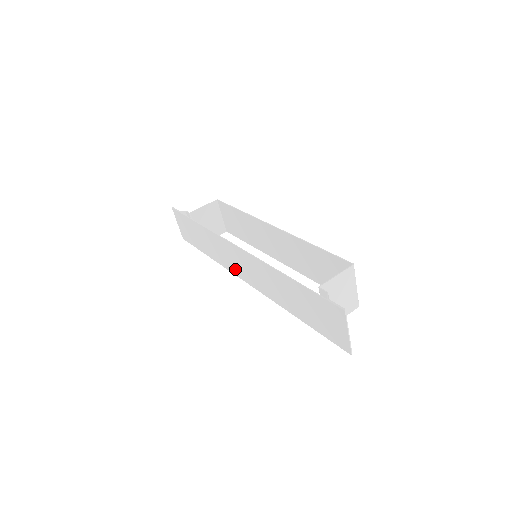
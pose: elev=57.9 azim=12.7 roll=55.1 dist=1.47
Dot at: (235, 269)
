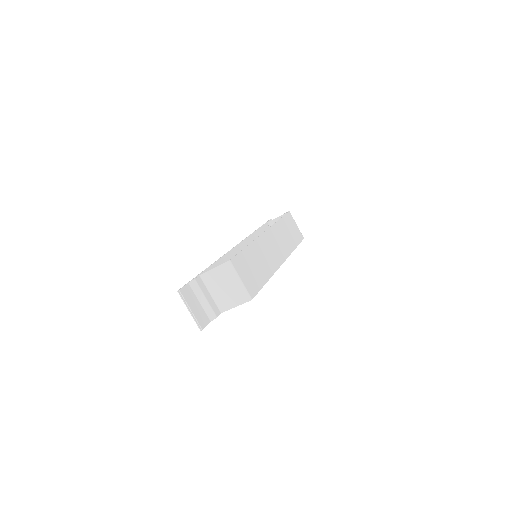
Dot at: occluded
